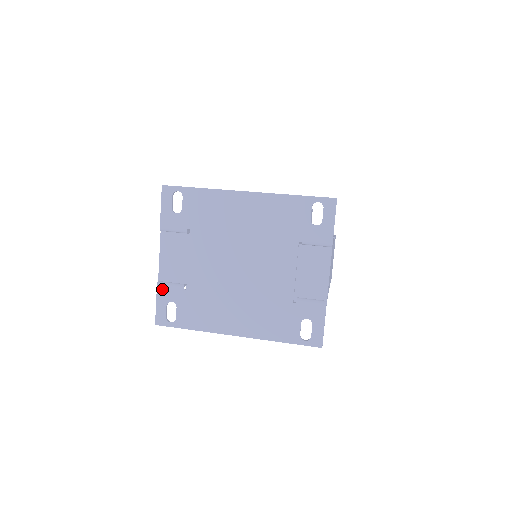
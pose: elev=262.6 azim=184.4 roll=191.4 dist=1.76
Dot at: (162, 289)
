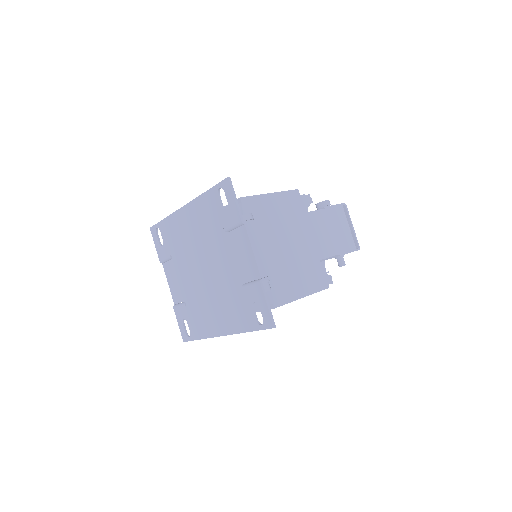
Dot at: (176, 310)
